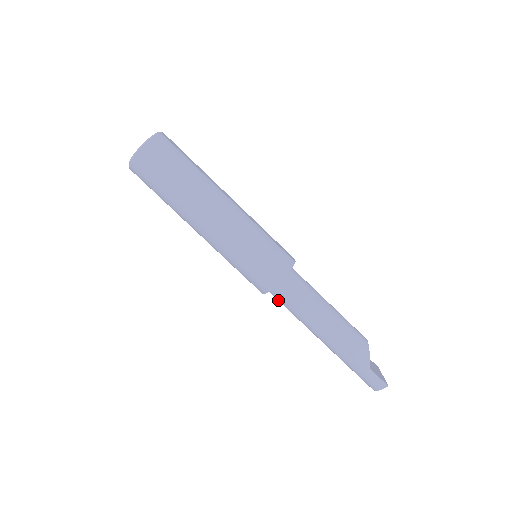
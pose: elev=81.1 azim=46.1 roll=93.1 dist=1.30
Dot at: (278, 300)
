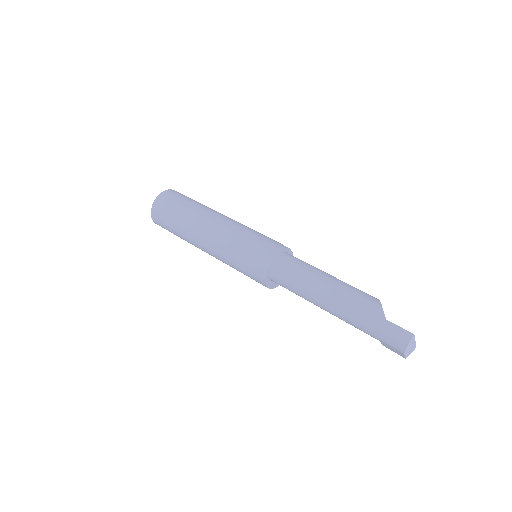
Dot at: (279, 282)
